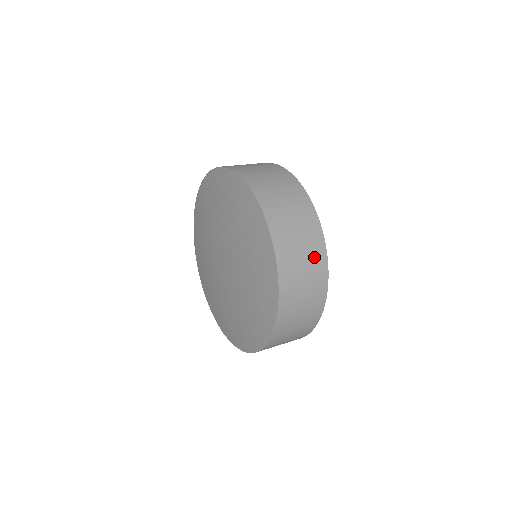
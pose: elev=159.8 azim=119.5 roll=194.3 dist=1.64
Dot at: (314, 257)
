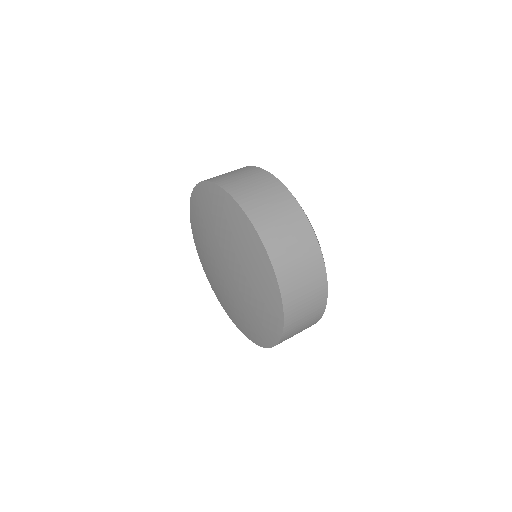
Dot at: occluded
